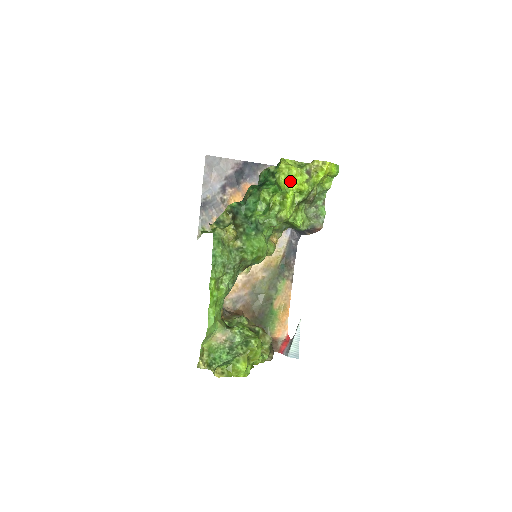
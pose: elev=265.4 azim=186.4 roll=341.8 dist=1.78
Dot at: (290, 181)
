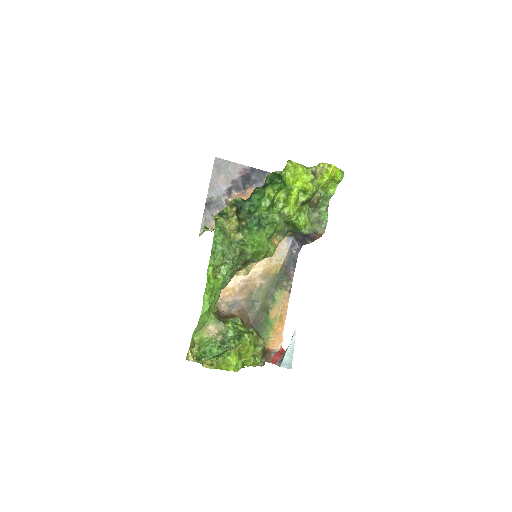
Dot at: (295, 179)
